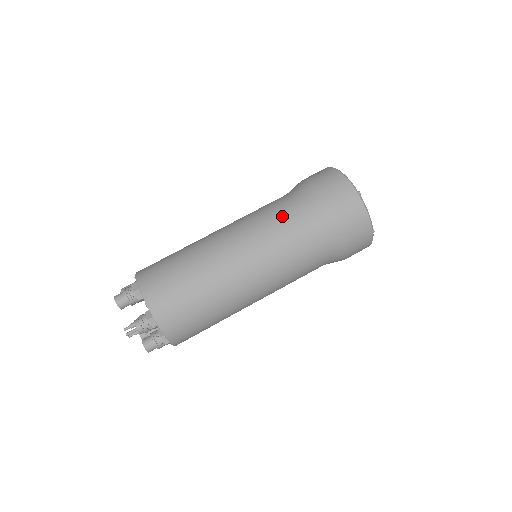
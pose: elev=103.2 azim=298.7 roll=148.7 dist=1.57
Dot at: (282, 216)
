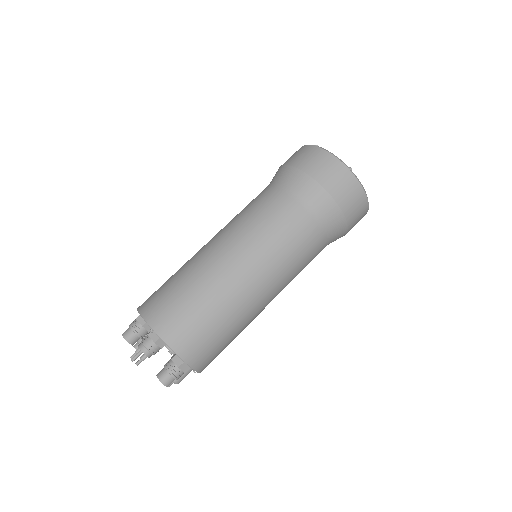
Dot at: (255, 199)
